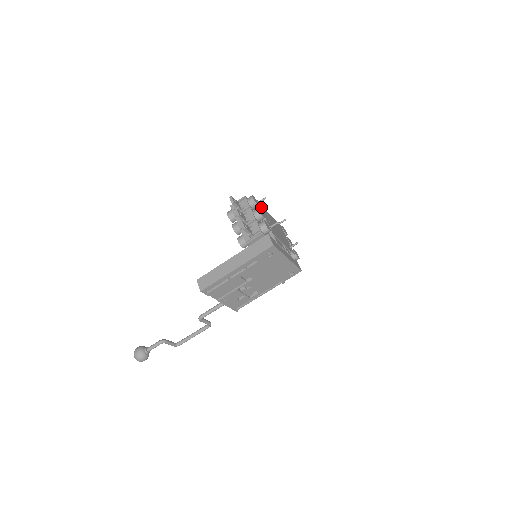
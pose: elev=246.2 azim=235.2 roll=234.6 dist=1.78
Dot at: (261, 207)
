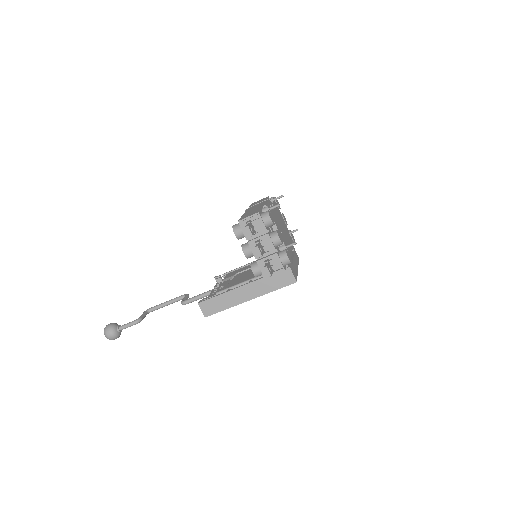
Dot at: (272, 215)
